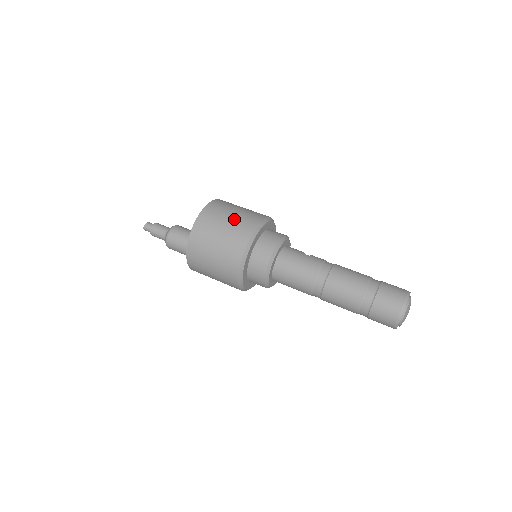
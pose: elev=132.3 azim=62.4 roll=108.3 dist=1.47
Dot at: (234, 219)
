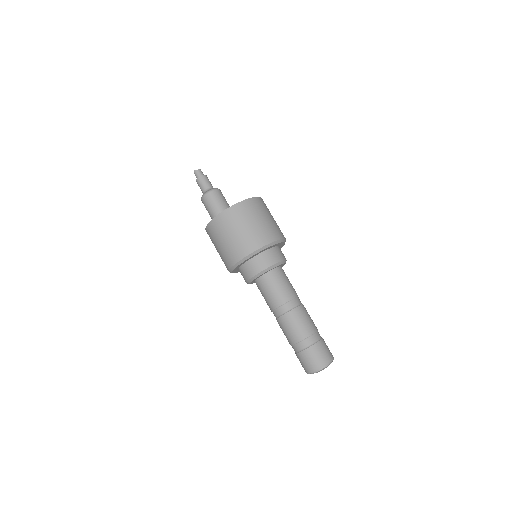
Dot at: (268, 222)
